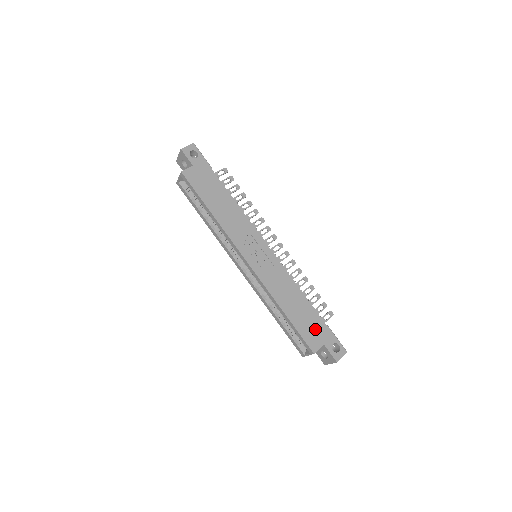
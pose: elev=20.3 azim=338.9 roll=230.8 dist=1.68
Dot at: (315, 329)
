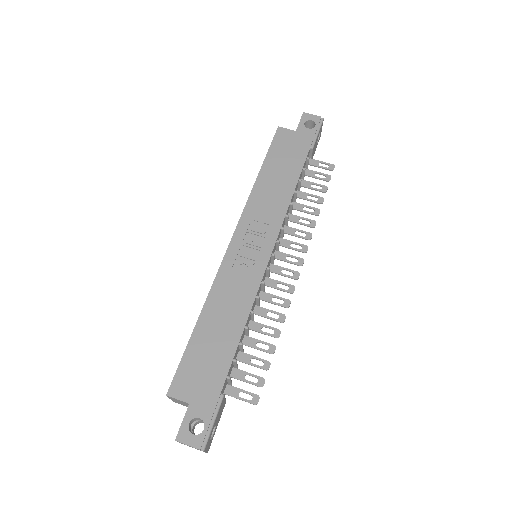
Dot at: (204, 377)
